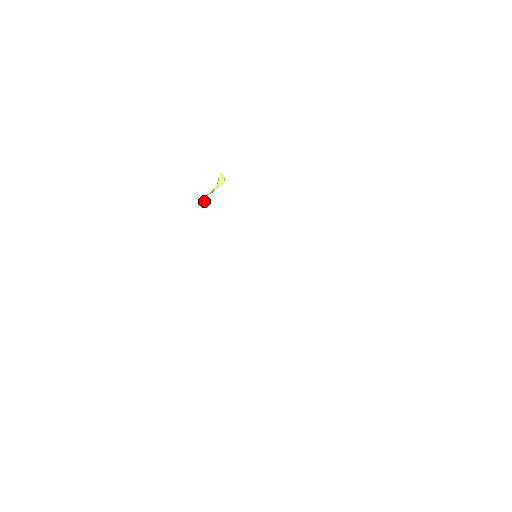
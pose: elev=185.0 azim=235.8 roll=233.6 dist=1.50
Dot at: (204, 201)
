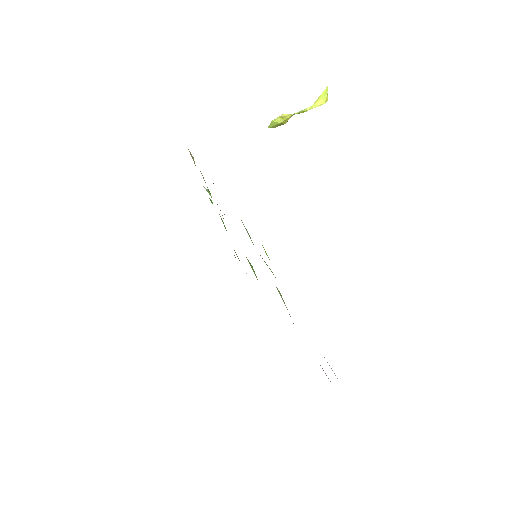
Dot at: (279, 124)
